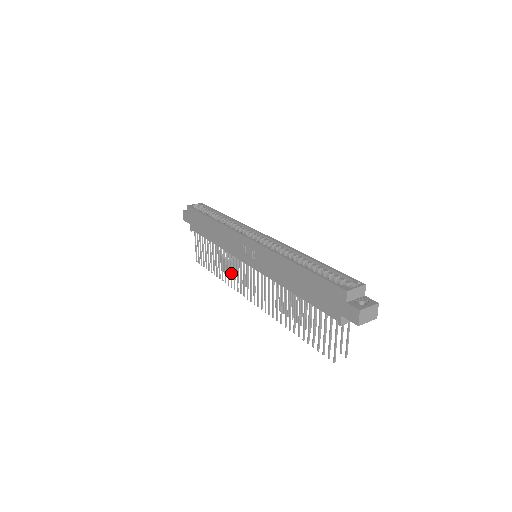
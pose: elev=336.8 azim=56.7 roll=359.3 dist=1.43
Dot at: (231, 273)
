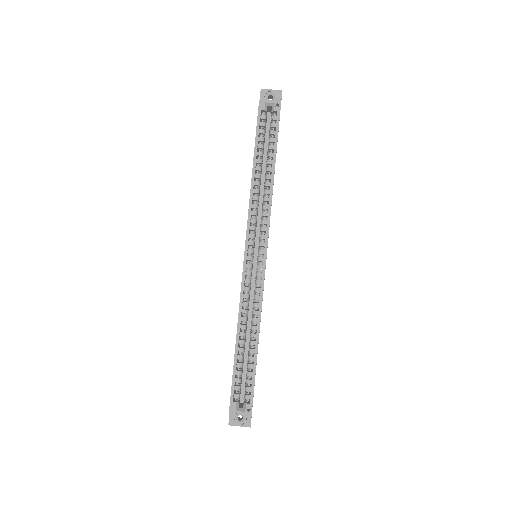
Dot at: occluded
